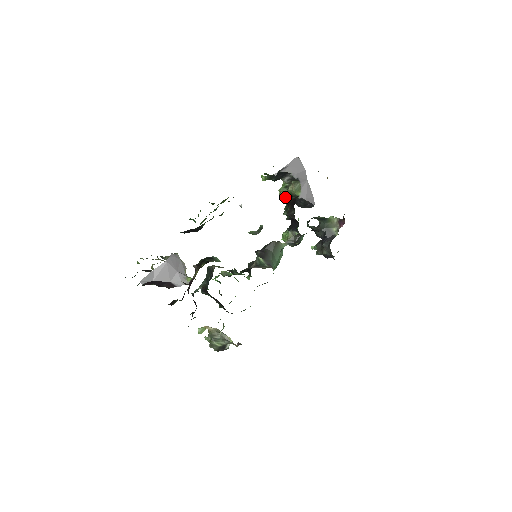
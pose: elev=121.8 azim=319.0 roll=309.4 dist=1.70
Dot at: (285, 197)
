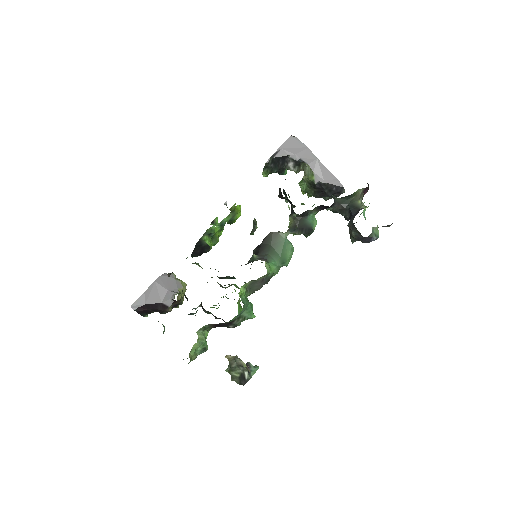
Dot at: (308, 191)
